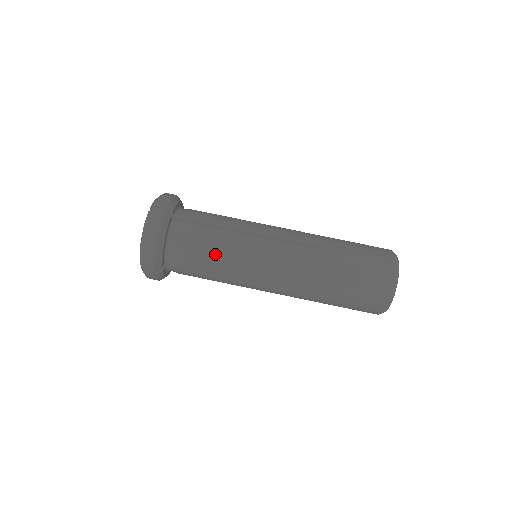
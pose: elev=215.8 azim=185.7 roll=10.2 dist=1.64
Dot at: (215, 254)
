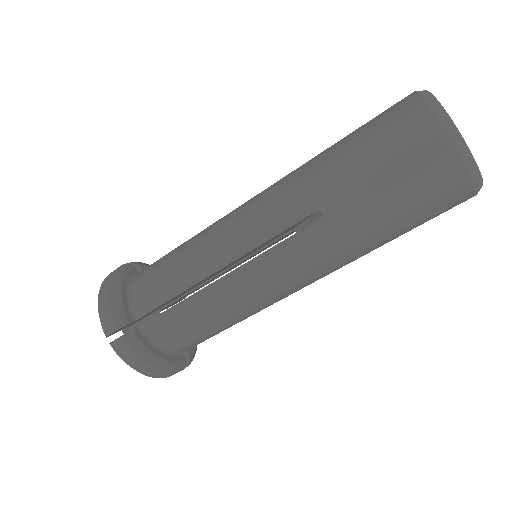
Dot at: (179, 258)
